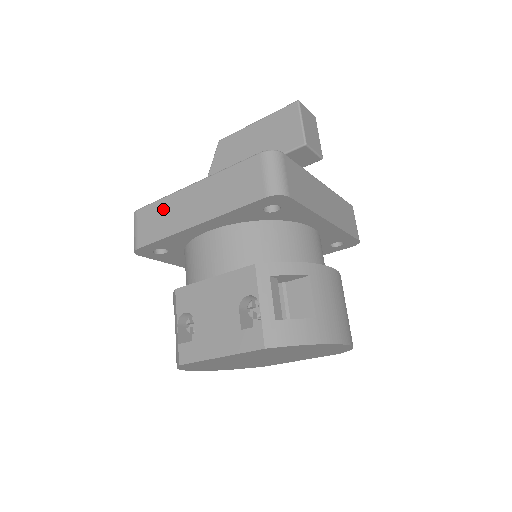
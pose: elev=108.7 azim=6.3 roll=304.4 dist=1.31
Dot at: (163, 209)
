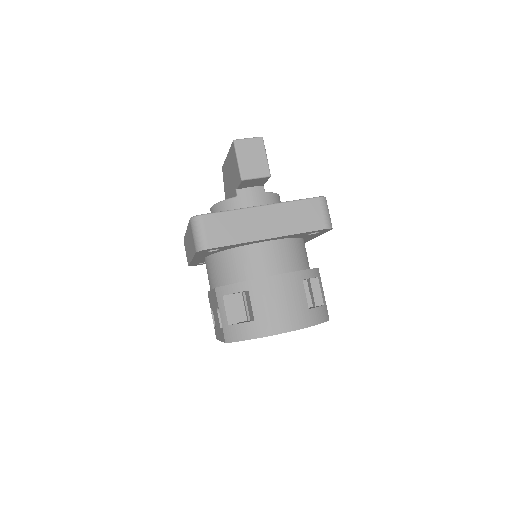
Dot at: (186, 244)
